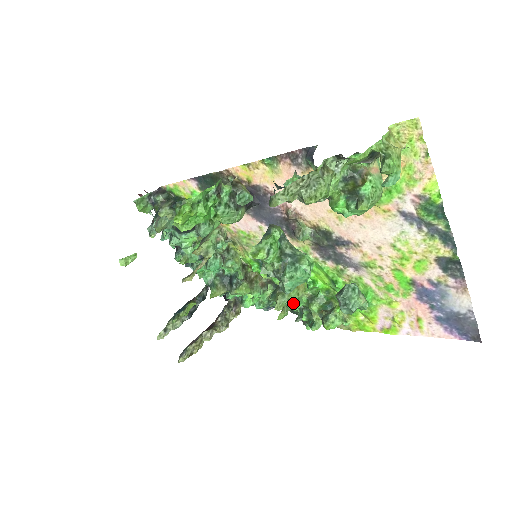
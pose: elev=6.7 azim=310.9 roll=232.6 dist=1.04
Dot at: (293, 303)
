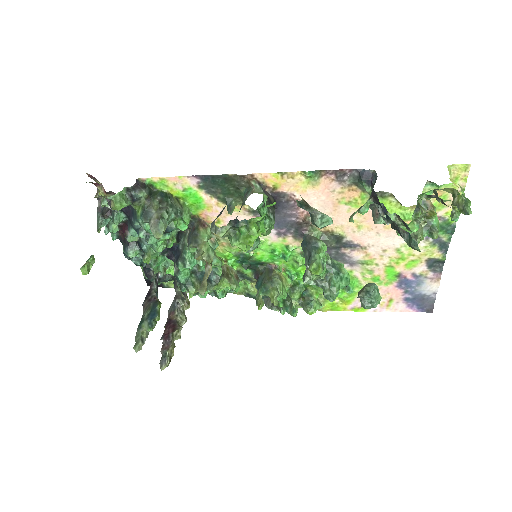
Dot at: (284, 296)
